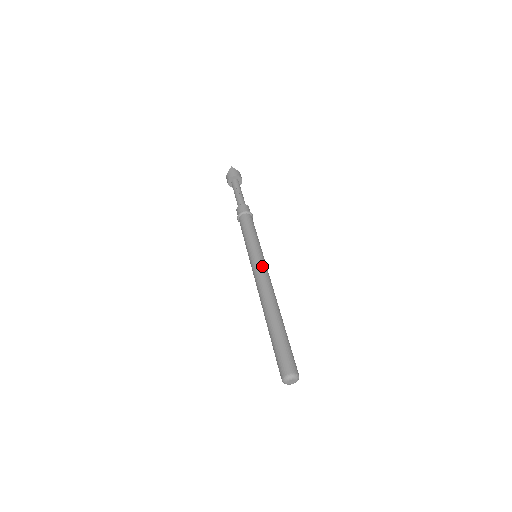
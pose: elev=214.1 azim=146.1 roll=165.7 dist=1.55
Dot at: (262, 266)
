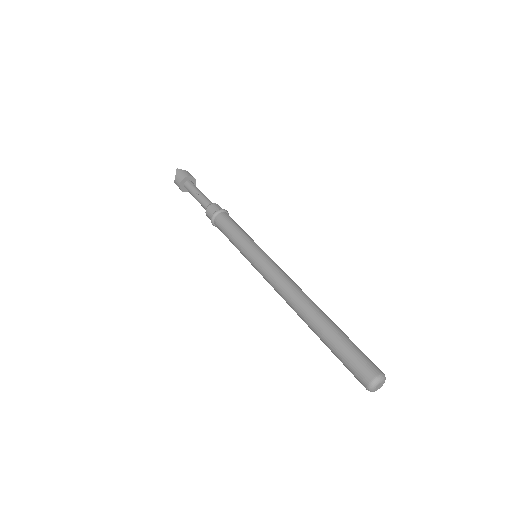
Dot at: (271, 264)
